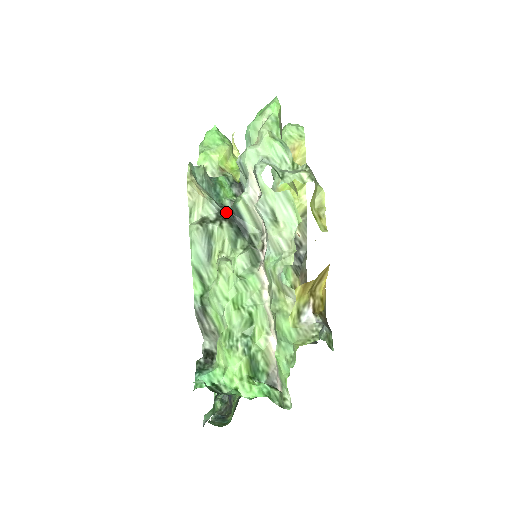
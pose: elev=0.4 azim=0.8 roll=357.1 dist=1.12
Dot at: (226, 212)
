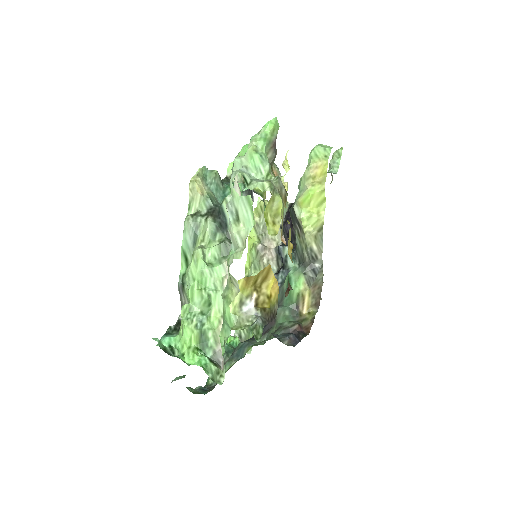
Dot at: (215, 209)
